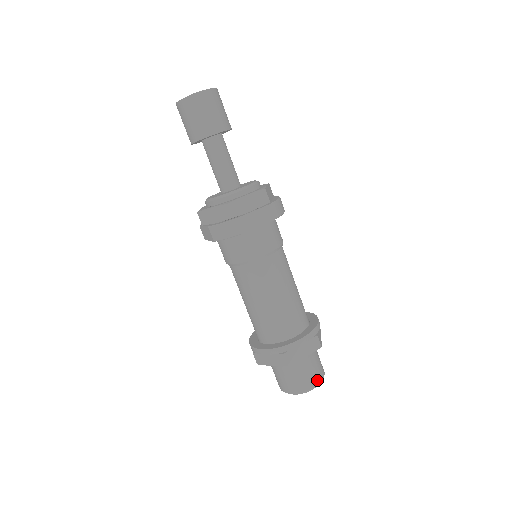
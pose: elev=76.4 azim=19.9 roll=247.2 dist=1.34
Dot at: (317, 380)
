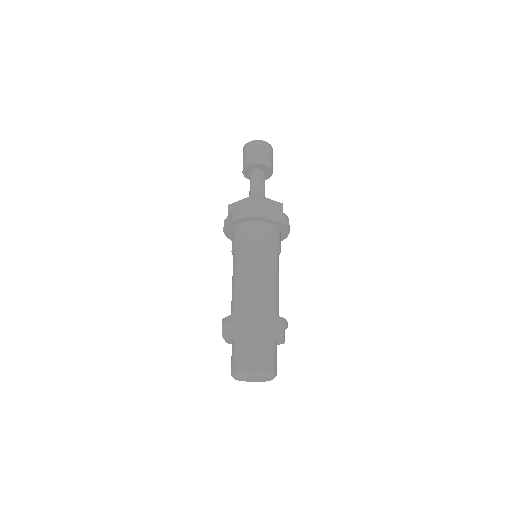
Dot at: (269, 369)
